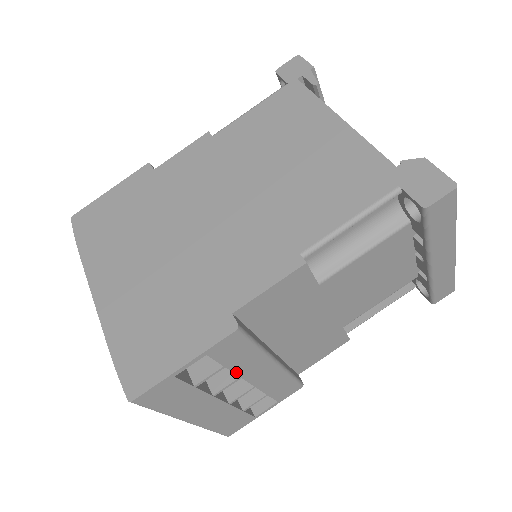
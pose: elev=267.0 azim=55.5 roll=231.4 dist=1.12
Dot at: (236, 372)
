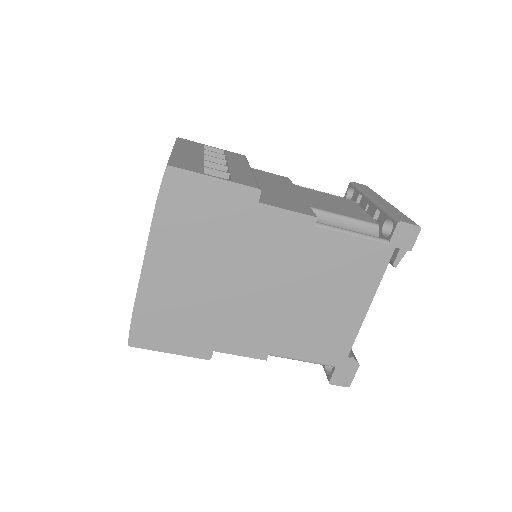
Dot at: occluded
